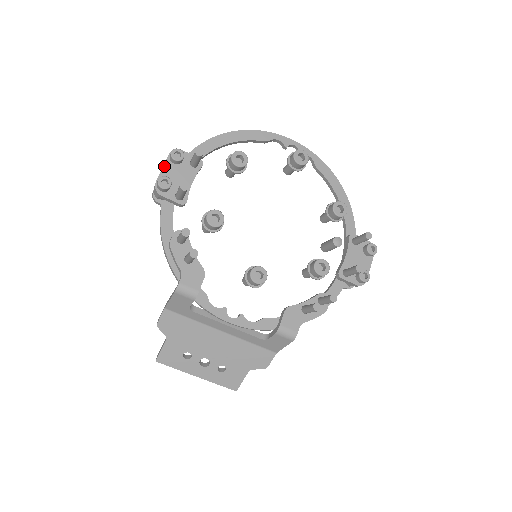
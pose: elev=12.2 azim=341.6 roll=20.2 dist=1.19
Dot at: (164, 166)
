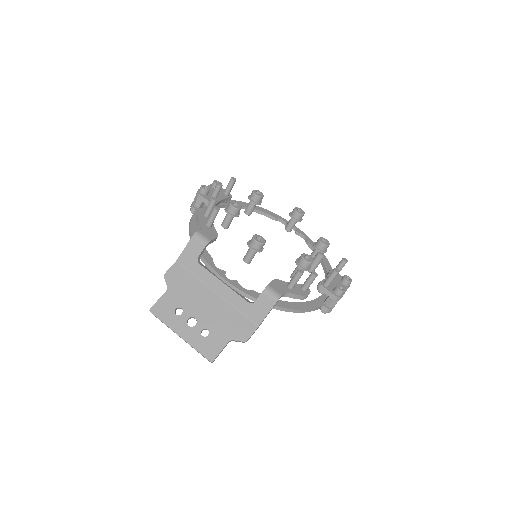
Dot at: occluded
